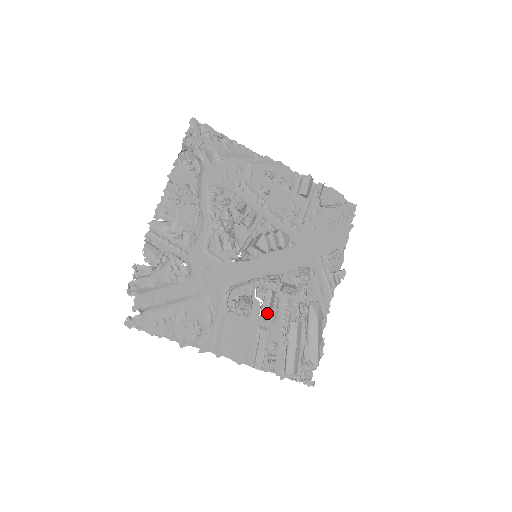
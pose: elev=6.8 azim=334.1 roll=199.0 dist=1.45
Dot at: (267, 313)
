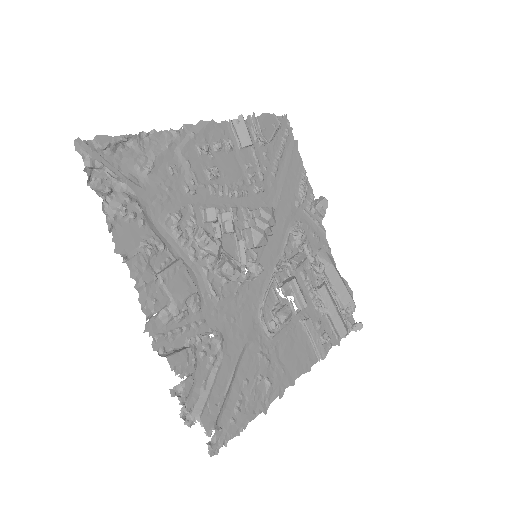
Dot at: (304, 304)
